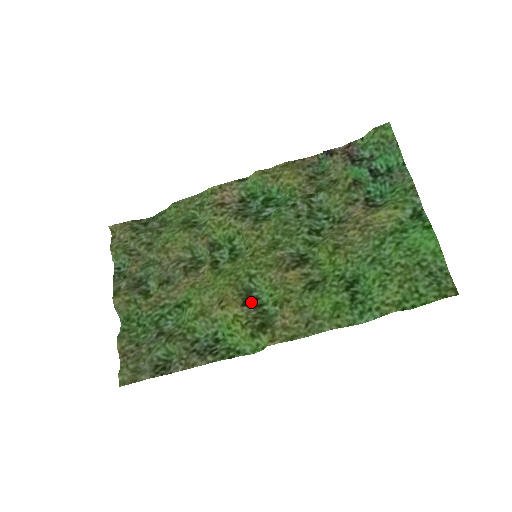
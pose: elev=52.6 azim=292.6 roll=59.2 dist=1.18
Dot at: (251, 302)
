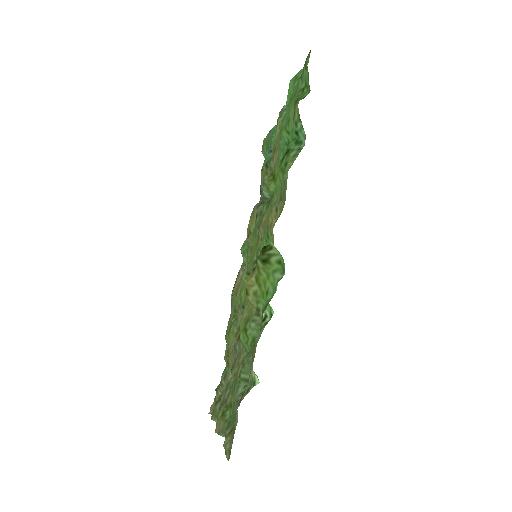
Dot at: occluded
